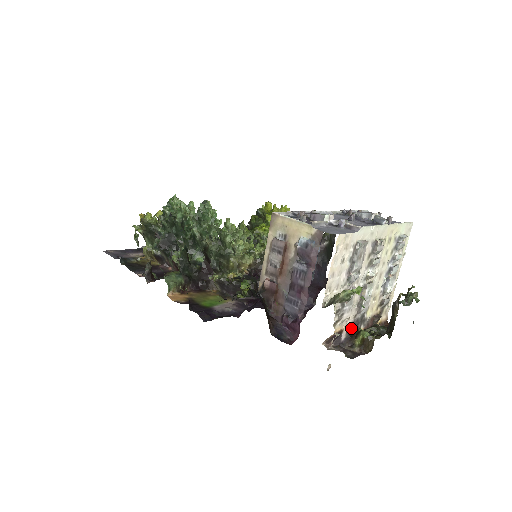
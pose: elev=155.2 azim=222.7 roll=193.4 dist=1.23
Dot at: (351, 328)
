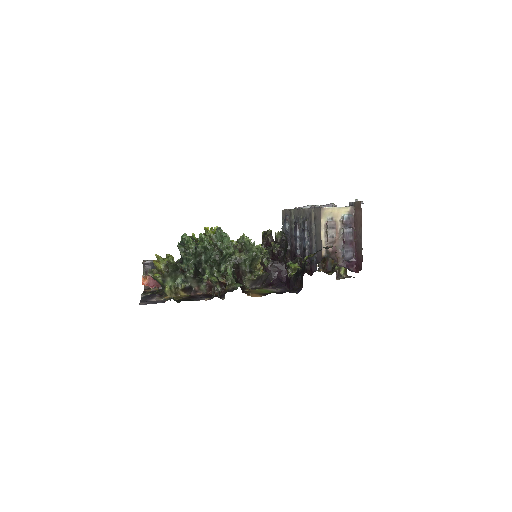
Dot at: occluded
